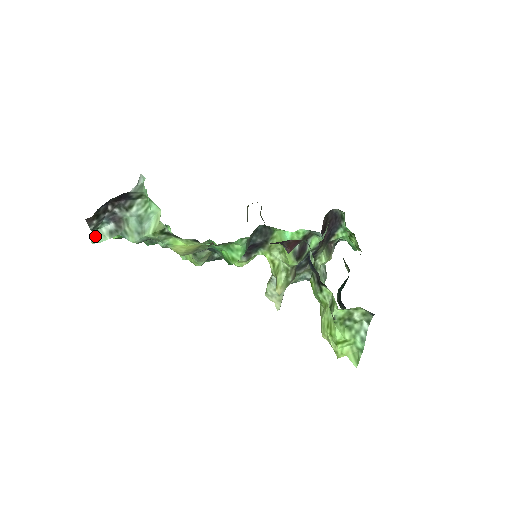
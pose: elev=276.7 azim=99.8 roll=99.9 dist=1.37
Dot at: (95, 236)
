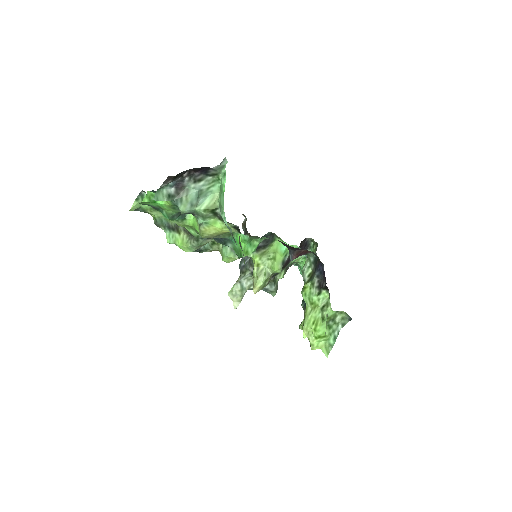
Dot at: (157, 194)
